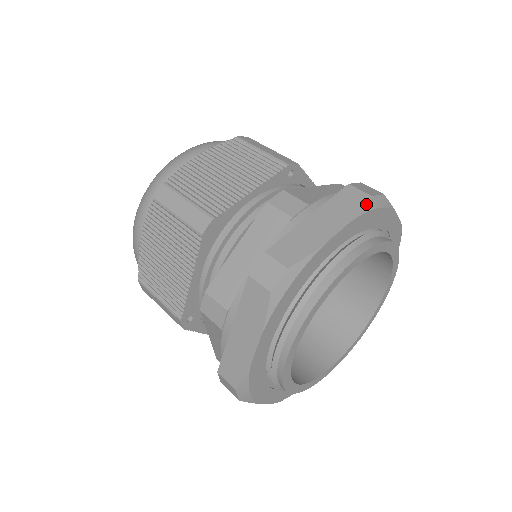
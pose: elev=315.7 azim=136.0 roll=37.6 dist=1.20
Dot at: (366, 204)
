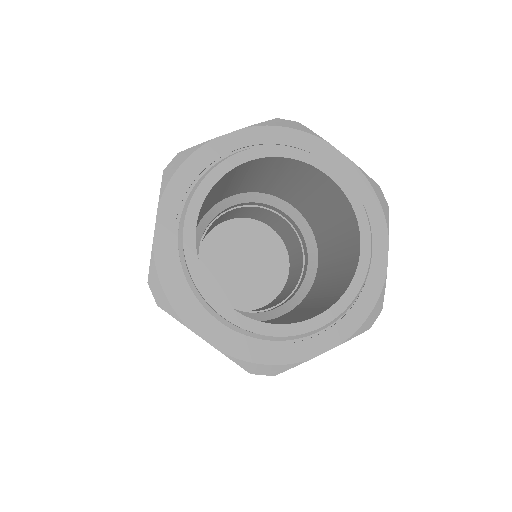
Dot at: (268, 121)
